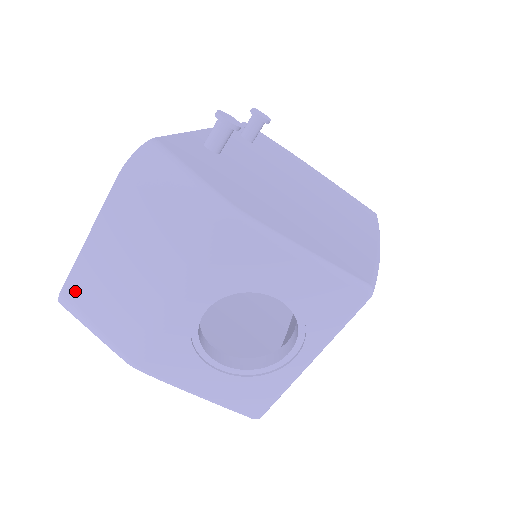
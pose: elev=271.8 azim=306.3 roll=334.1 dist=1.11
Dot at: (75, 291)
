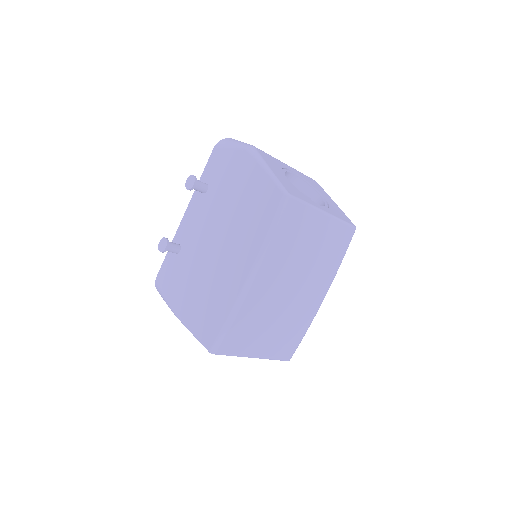
Dot at: occluded
